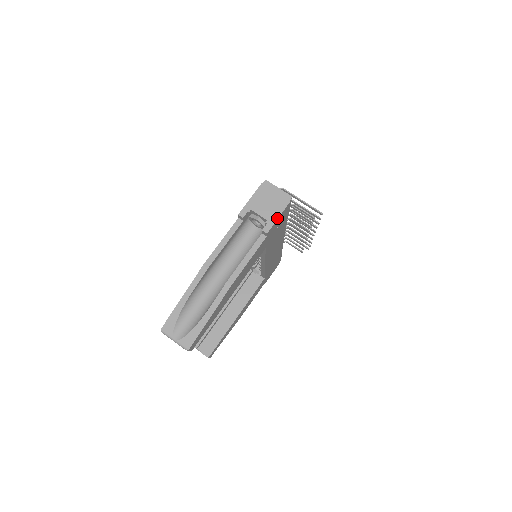
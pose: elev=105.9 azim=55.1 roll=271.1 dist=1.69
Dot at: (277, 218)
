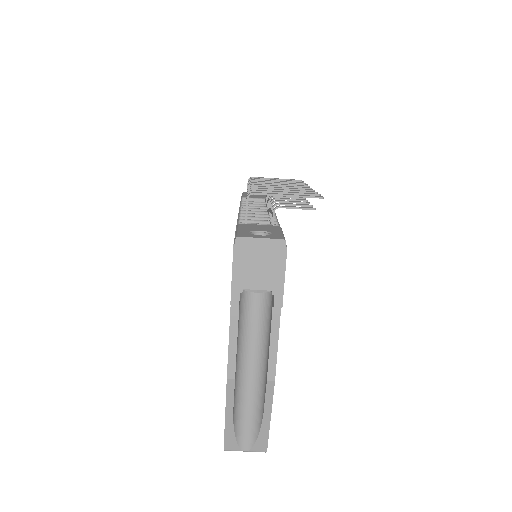
Dot at: (283, 281)
